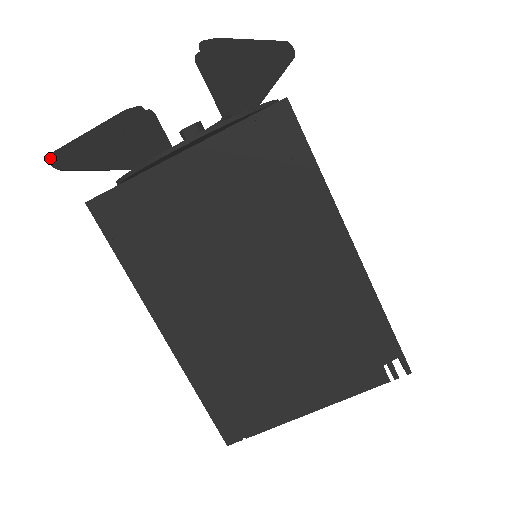
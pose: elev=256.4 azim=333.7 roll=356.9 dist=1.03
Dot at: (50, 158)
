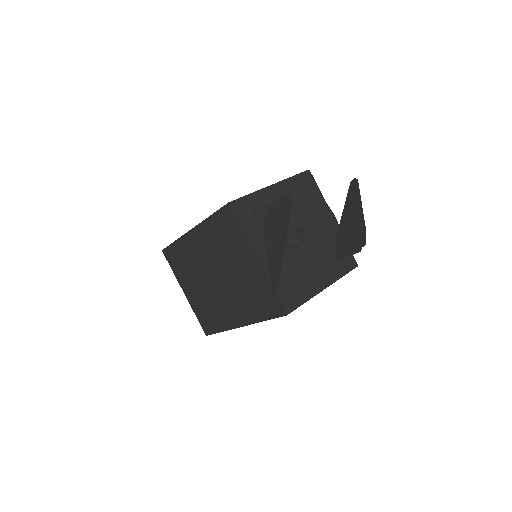
Dot at: occluded
